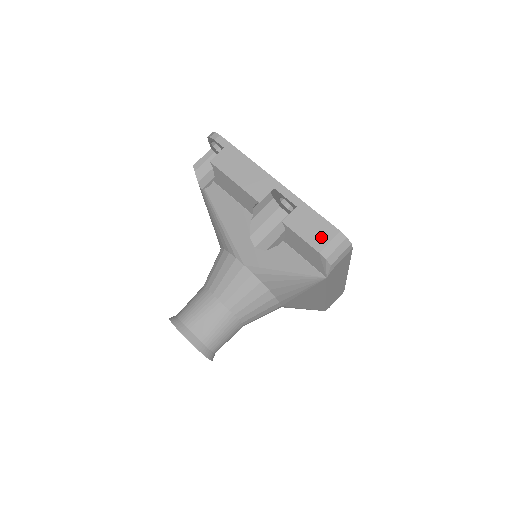
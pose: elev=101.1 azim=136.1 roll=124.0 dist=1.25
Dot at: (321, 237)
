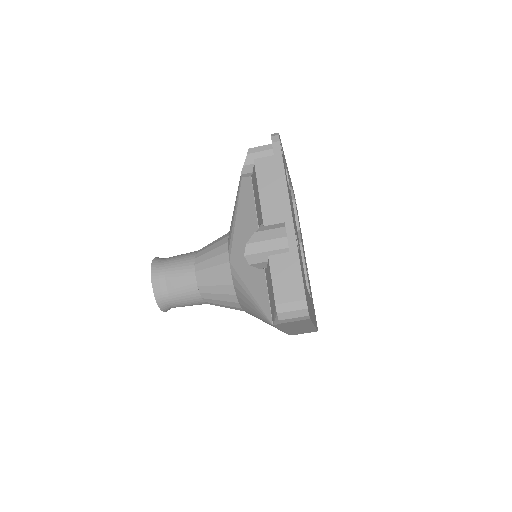
Dot at: (287, 292)
